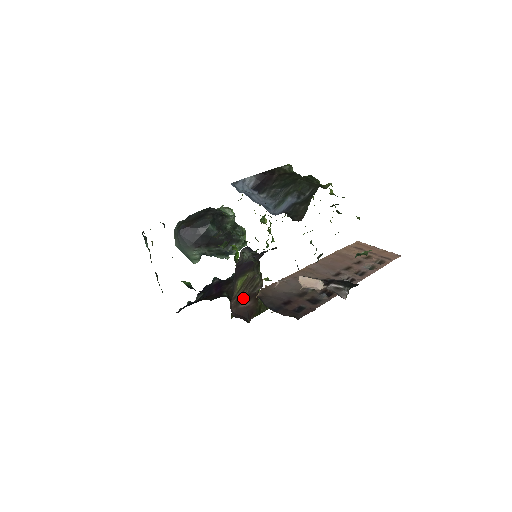
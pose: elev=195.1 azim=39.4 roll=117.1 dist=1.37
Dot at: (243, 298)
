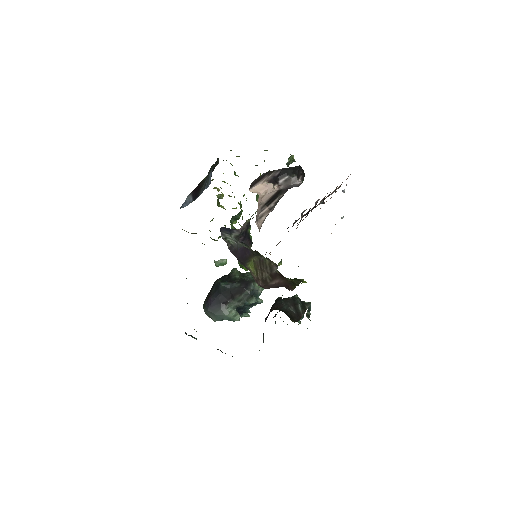
Dot at: (268, 279)
